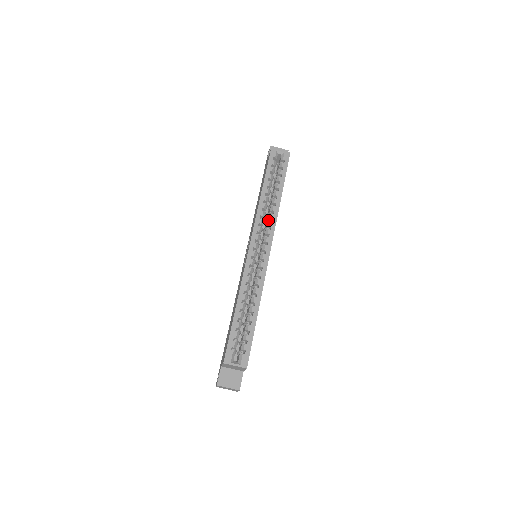
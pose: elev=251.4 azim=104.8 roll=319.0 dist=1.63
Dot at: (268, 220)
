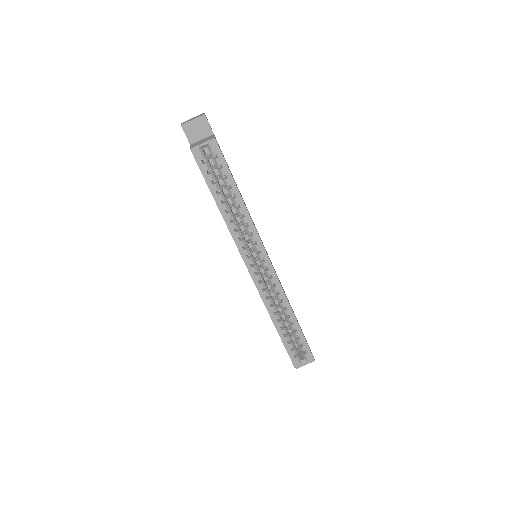
Dot at: (247, 232)
